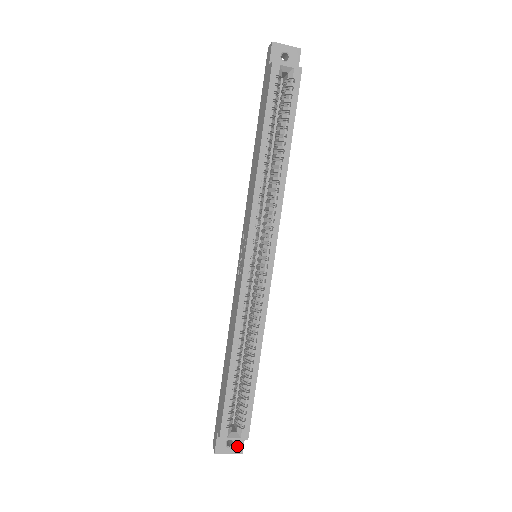
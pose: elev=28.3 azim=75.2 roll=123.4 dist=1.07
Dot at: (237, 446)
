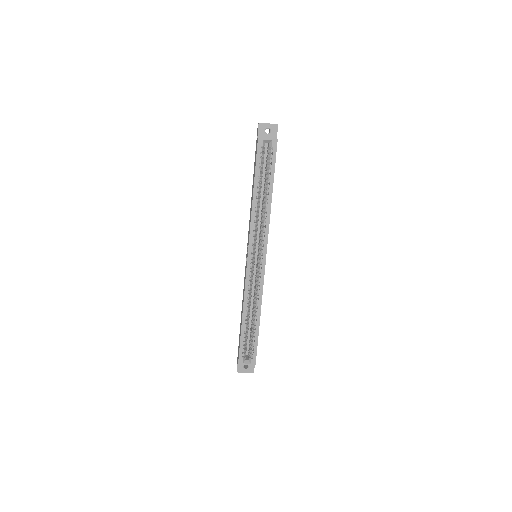
Dot at: (250, 368)
